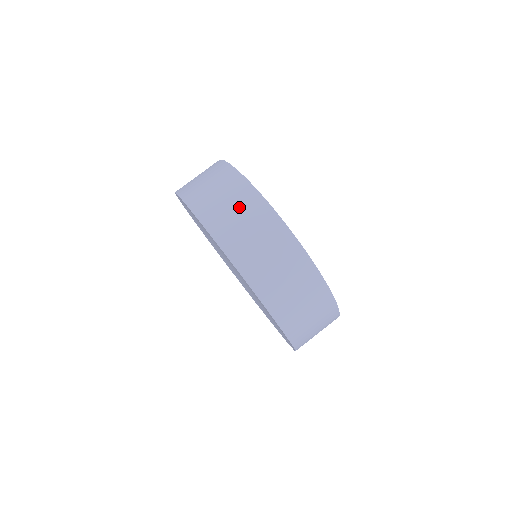
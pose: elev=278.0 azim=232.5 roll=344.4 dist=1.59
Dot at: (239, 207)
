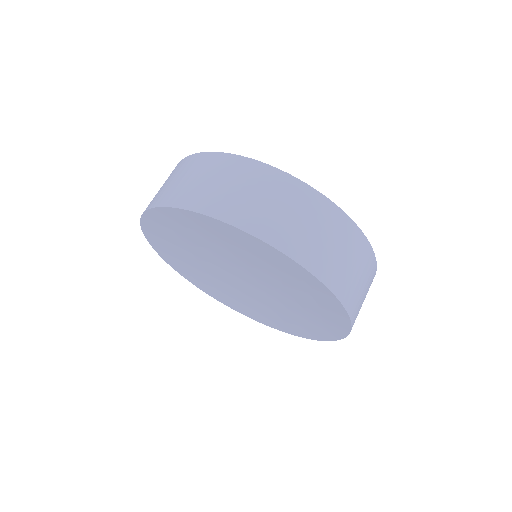
Dot at: (205, 173)
